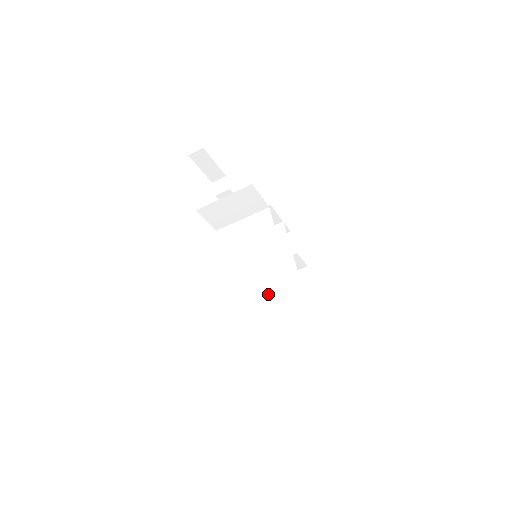
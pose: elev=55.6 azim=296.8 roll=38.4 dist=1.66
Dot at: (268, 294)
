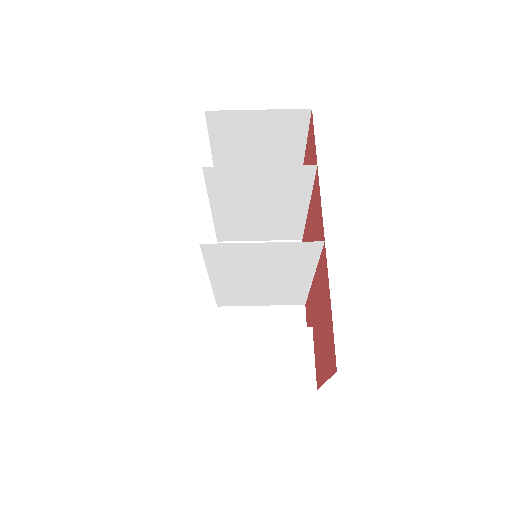
Dot at: (250, 262)
